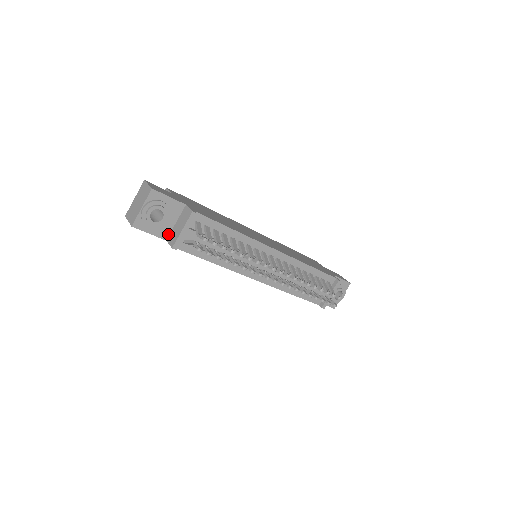
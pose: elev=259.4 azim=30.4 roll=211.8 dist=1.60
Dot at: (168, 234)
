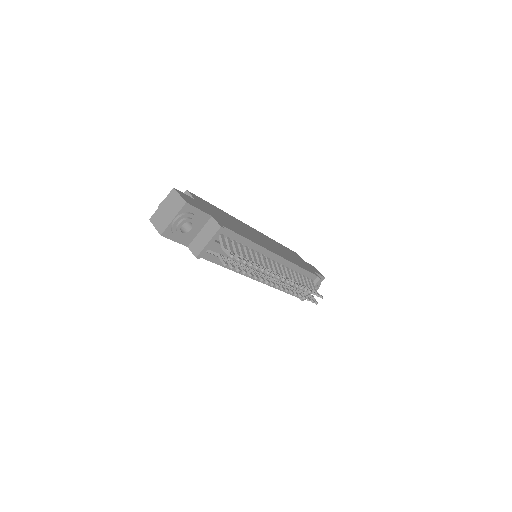
Dot at: (190, 241)
